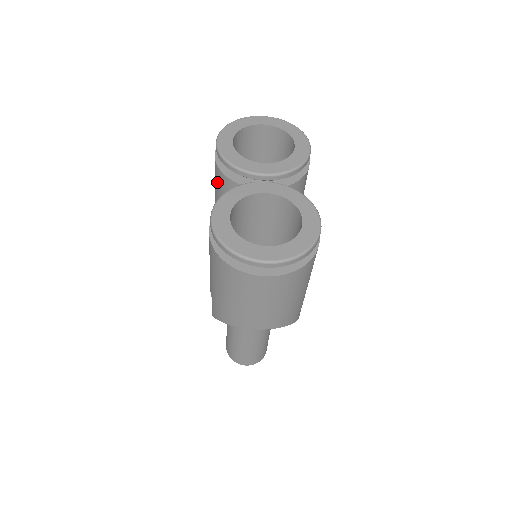
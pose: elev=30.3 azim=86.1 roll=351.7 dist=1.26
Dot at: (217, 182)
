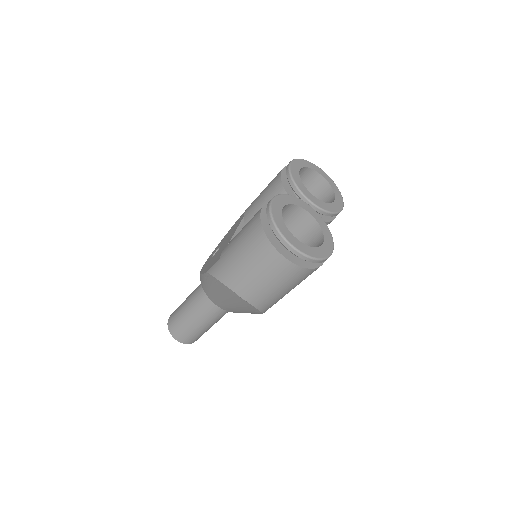
Dot at: (271, 188)
